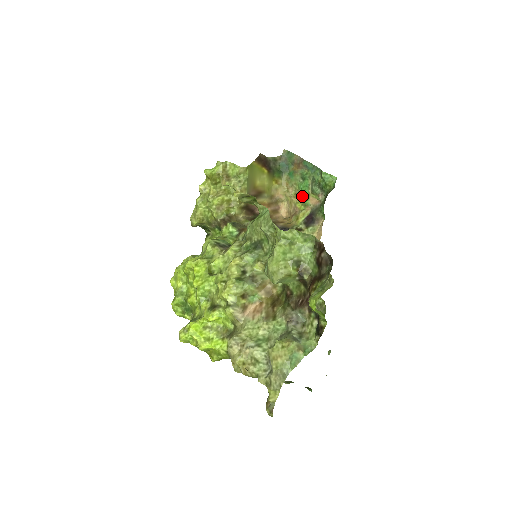
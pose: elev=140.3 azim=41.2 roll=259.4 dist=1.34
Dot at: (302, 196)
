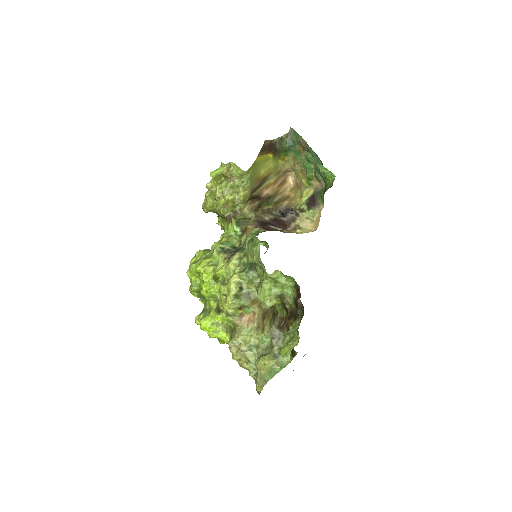
Dot at: (307, 175)
